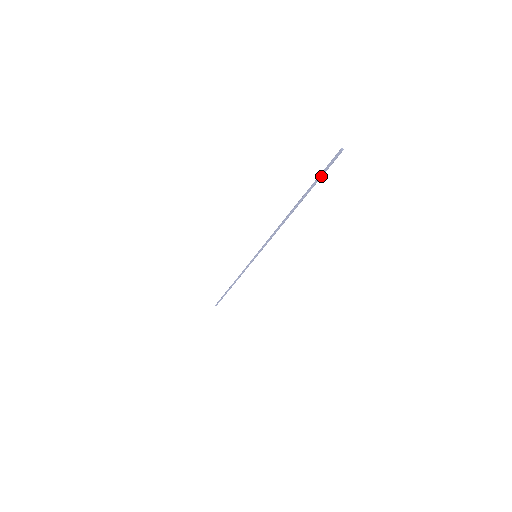
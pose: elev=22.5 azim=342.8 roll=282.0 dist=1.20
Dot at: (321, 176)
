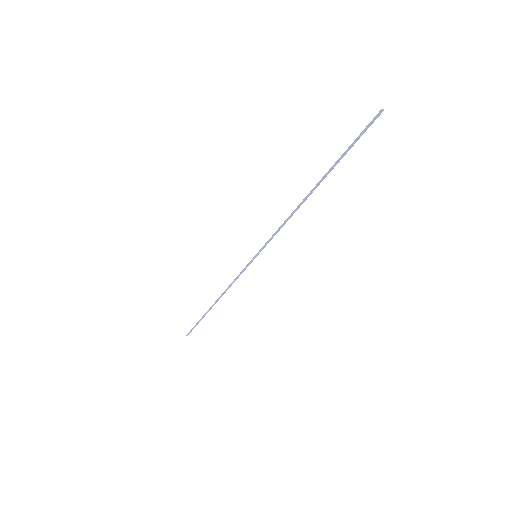
Dot at: (354, 143)
